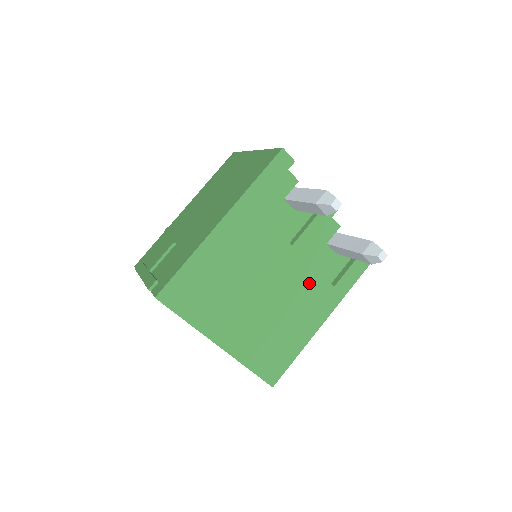
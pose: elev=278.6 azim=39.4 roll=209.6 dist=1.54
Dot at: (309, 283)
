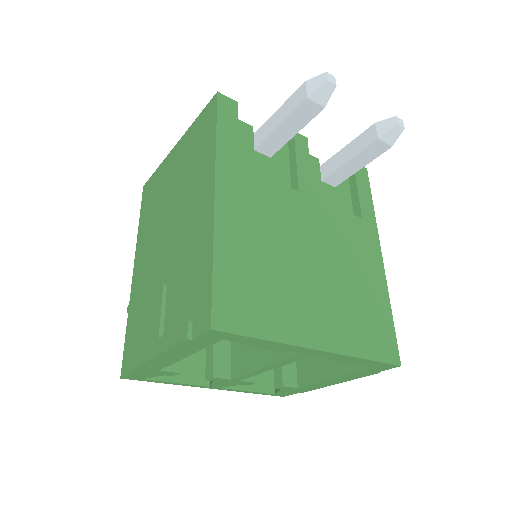
Dot at: (341, 225)
